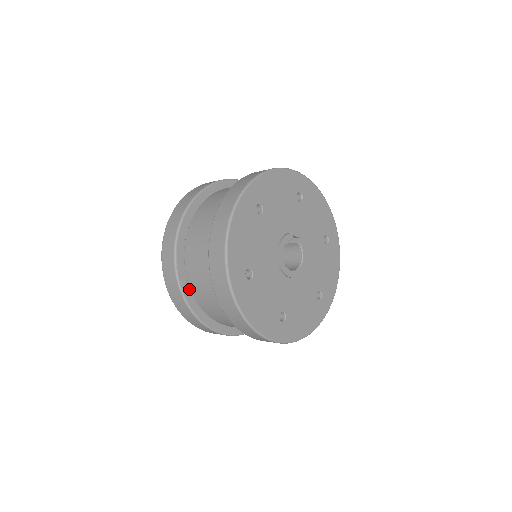
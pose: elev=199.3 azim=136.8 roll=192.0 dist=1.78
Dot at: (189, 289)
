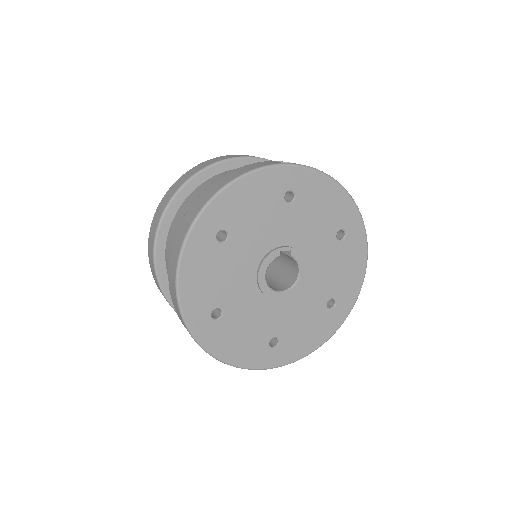
Dot at: occluded
